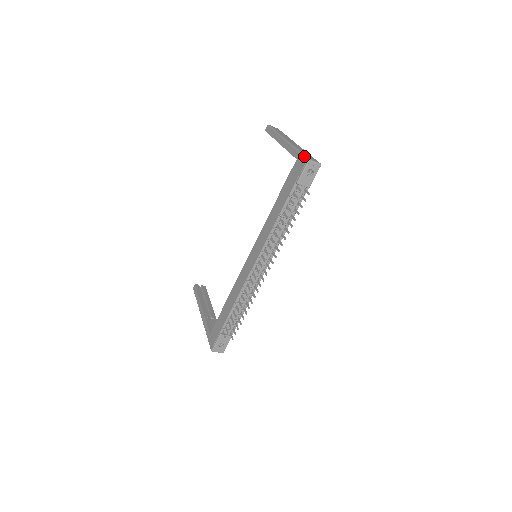
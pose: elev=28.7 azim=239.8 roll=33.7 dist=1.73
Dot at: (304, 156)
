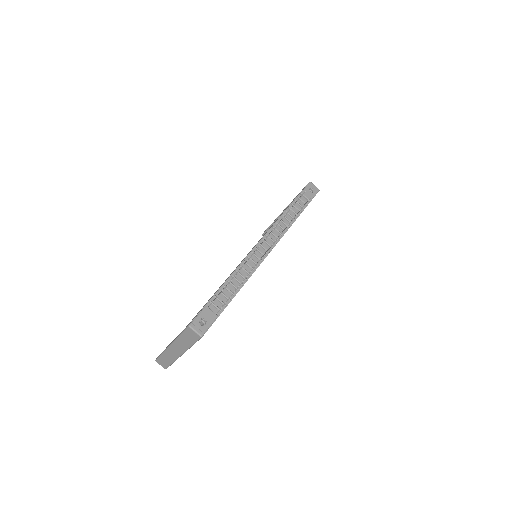
Dot at: occluded
